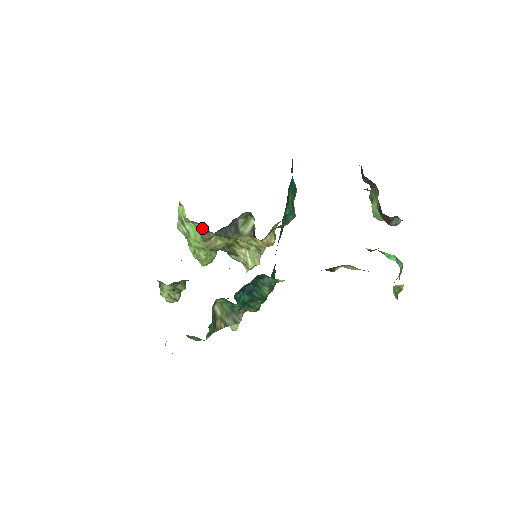
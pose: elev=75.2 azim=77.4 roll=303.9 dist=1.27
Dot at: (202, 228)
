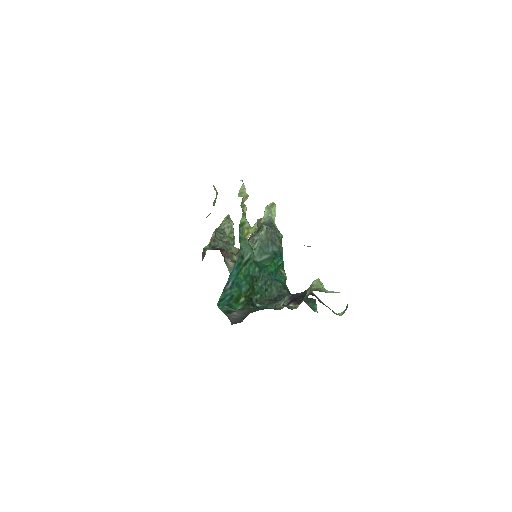
Dot at: occluded
